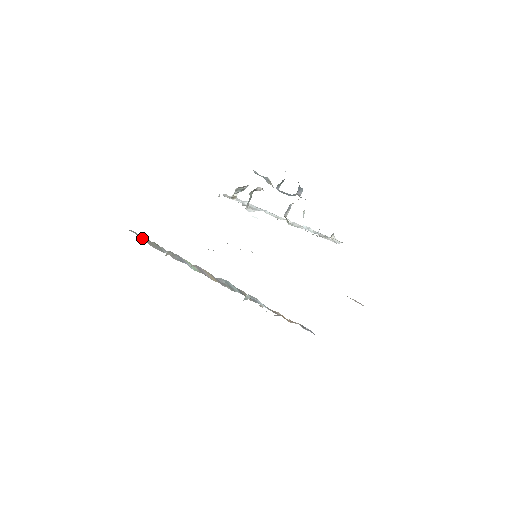
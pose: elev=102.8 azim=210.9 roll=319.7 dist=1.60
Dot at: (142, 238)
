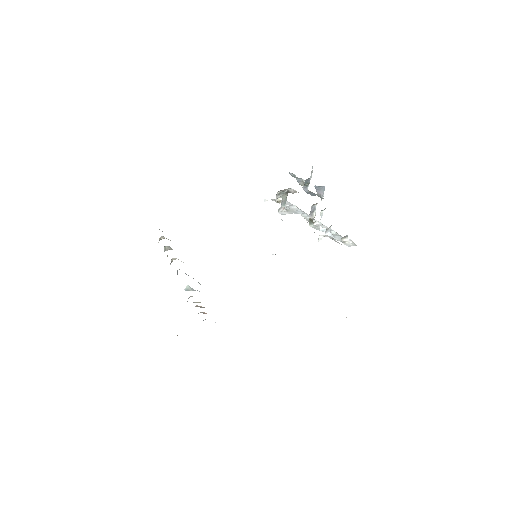
Dot at: occluded
